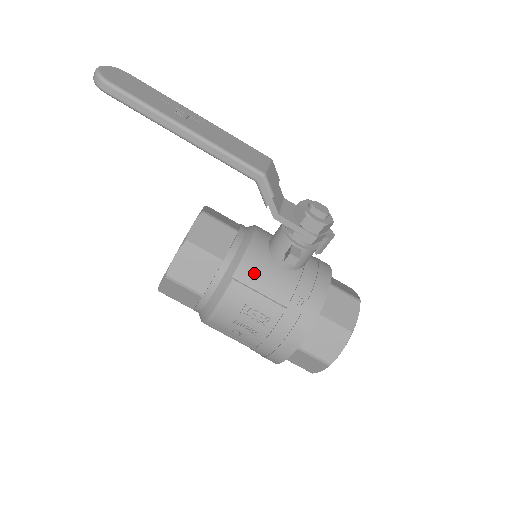
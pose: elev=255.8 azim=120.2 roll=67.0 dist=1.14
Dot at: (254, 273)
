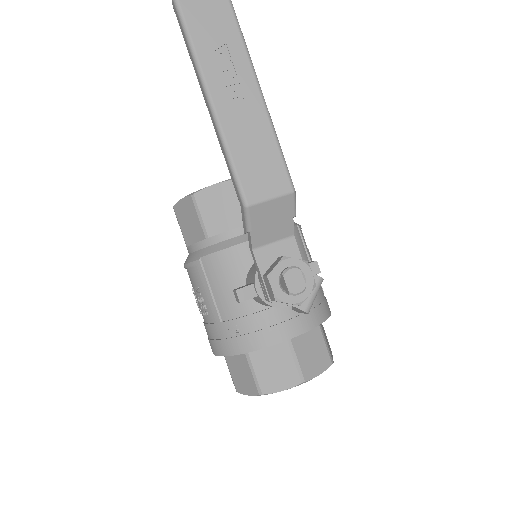
Dot at: (218, 272)
